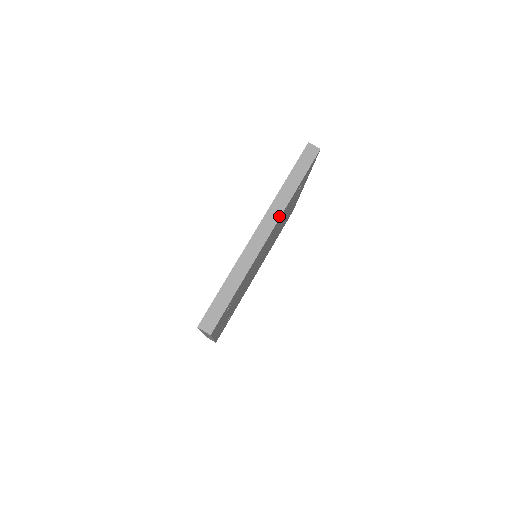
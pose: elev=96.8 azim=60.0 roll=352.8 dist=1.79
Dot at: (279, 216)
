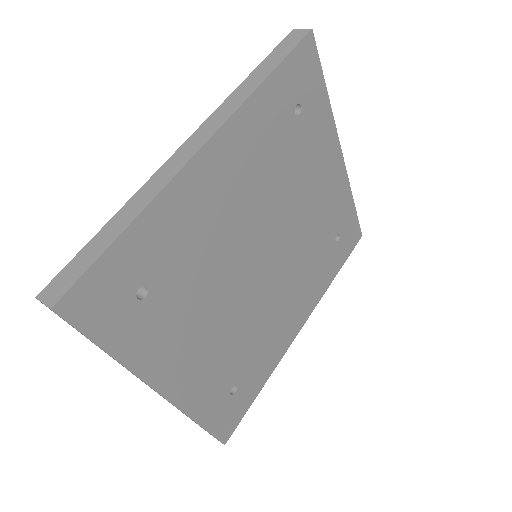
Dot at: (228, 116)
